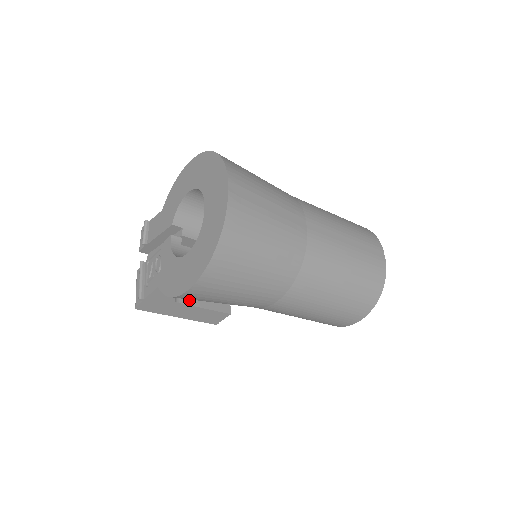
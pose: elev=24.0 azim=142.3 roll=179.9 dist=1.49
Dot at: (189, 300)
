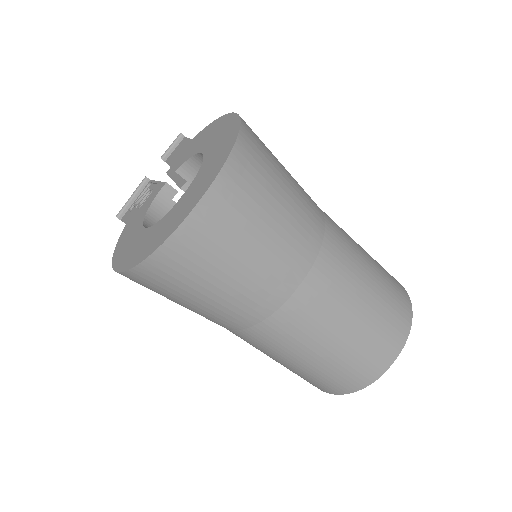
Dot at: occluded
